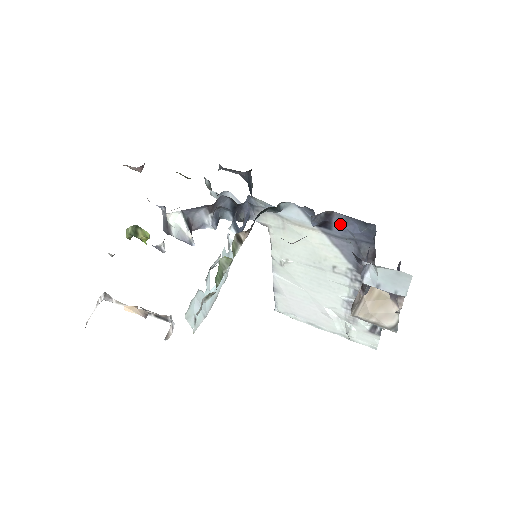
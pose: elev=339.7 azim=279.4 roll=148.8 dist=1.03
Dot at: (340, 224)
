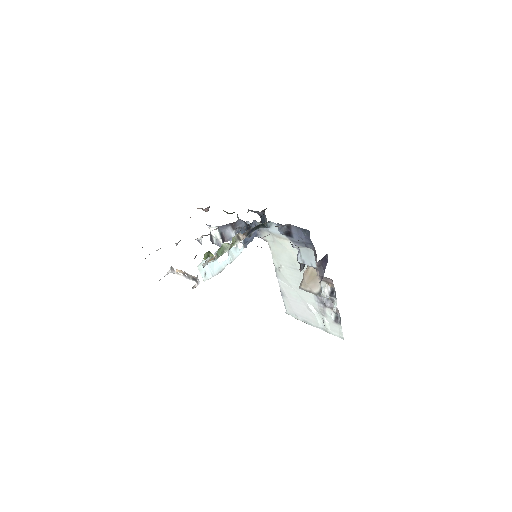
Dot at: (295, 233)
